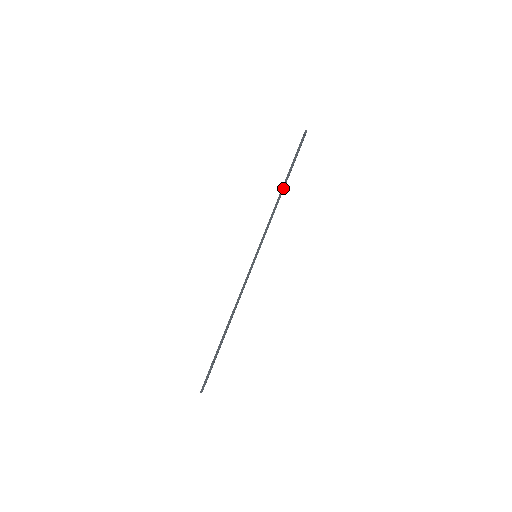
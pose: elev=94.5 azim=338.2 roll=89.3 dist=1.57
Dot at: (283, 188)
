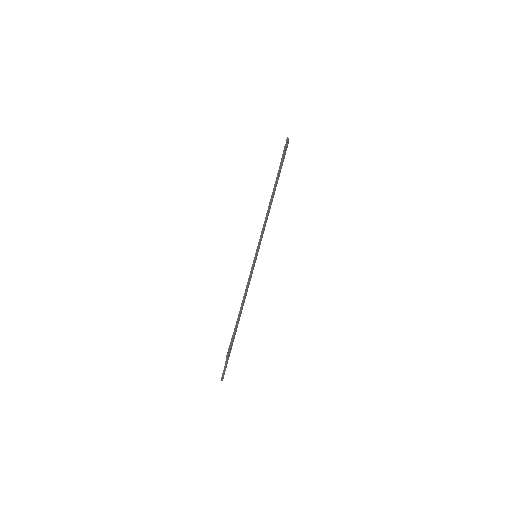
Dot at: (273, 192)
